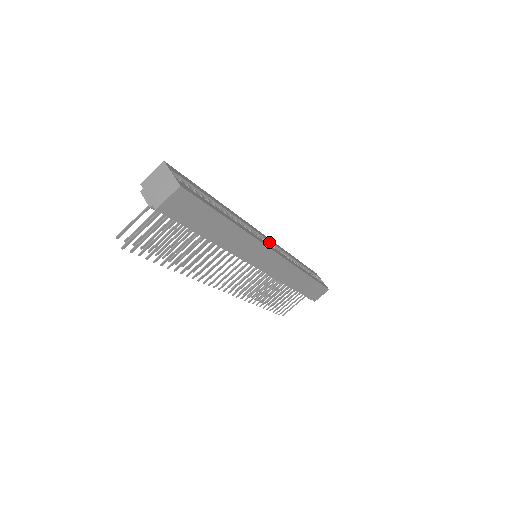
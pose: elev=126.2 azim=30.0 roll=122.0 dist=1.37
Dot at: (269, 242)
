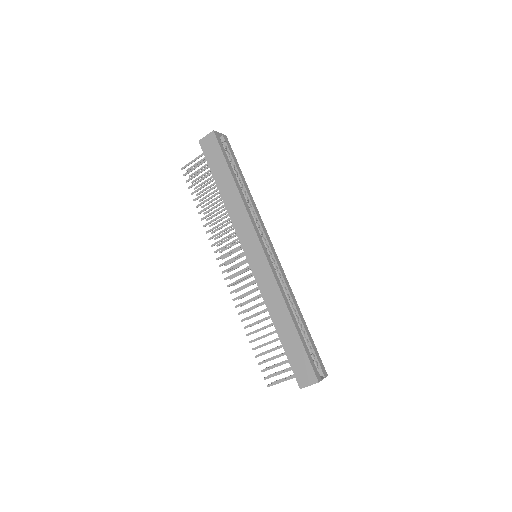
Dot at: (273, 255)
